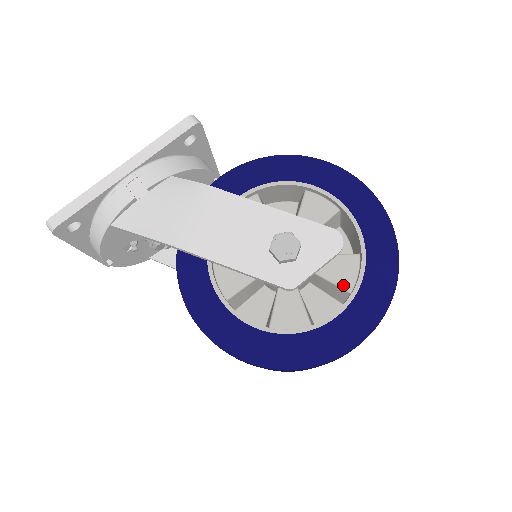
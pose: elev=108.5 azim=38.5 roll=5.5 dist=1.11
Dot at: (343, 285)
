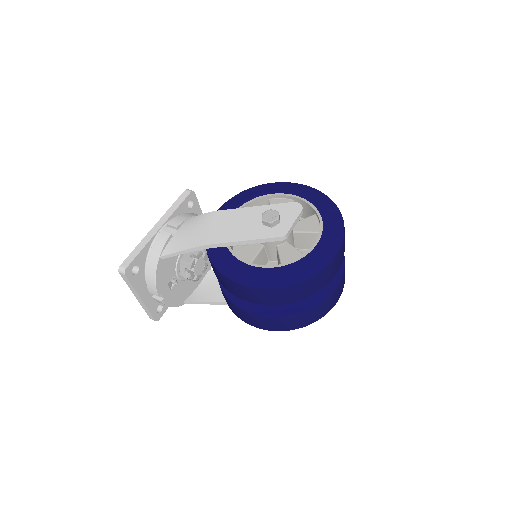
Dot at: (313, 231)
